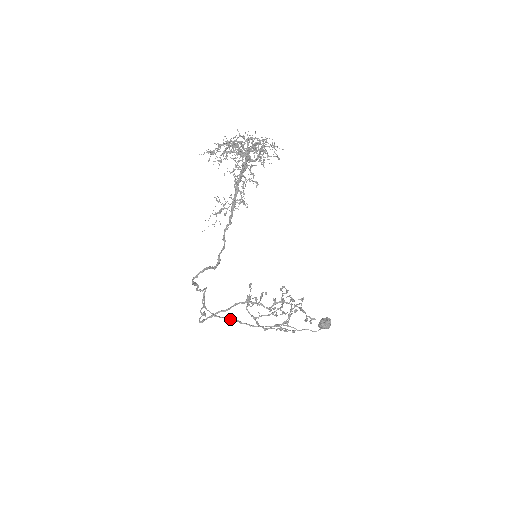
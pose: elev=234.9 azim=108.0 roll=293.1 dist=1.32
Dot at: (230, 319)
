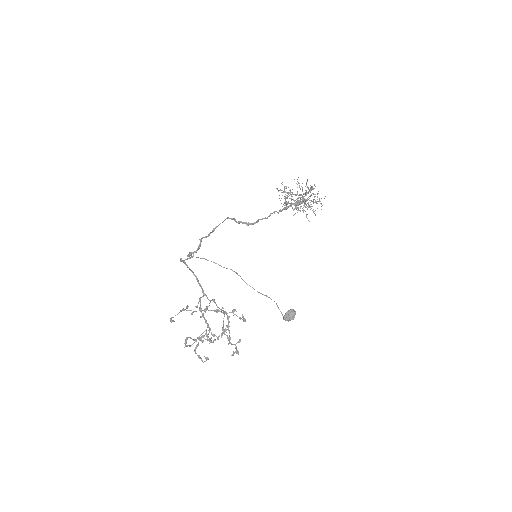
Dot at: (221, 266)
